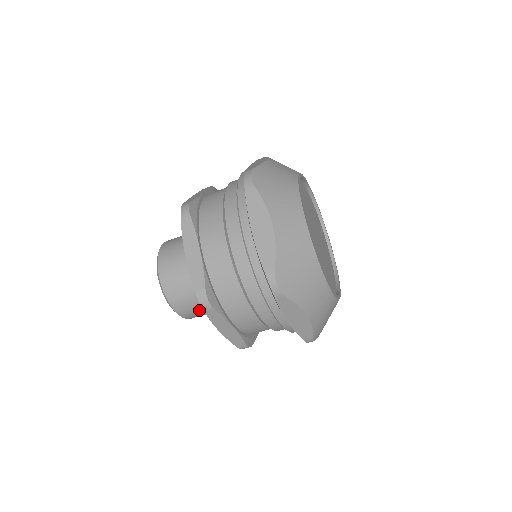
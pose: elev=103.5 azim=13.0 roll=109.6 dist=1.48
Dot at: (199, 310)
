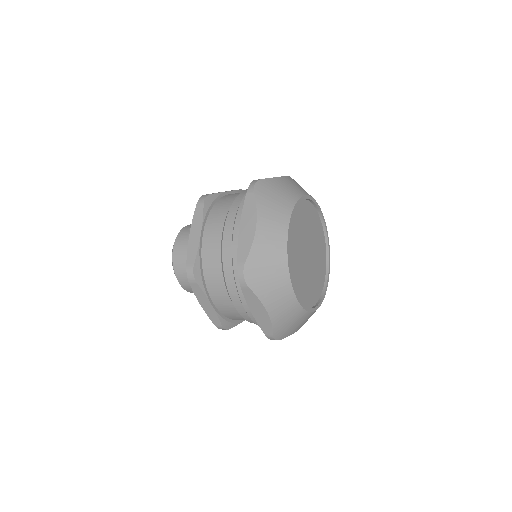
Dot at: occluded
